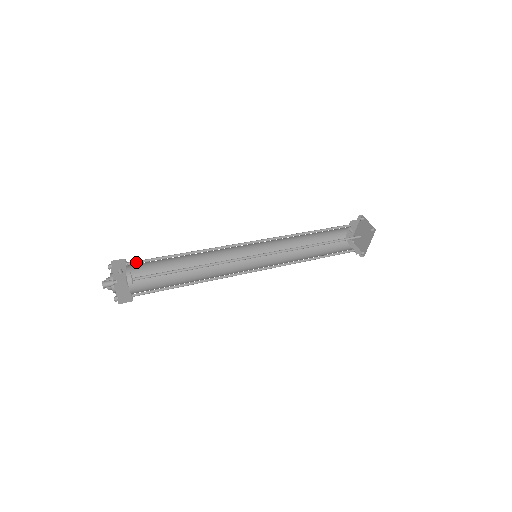
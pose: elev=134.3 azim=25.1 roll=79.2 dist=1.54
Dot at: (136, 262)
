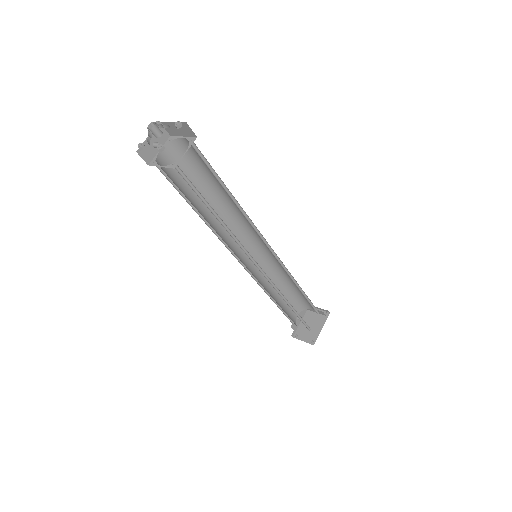
Dot at: (176, 150)
